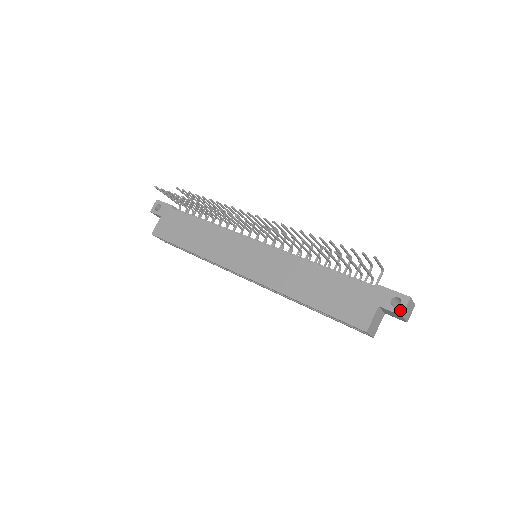
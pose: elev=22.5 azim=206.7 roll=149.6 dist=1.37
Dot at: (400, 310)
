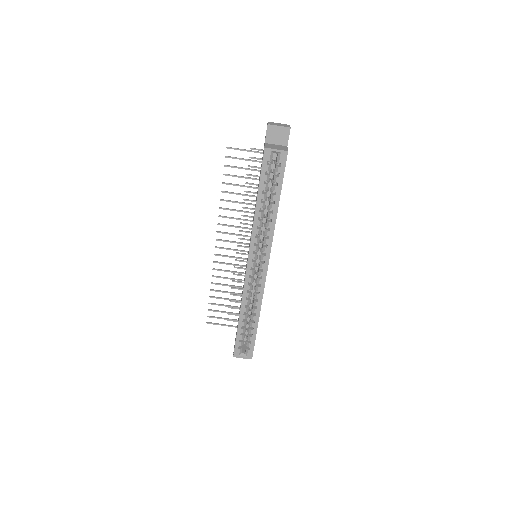
Dot at: (267, 127)
